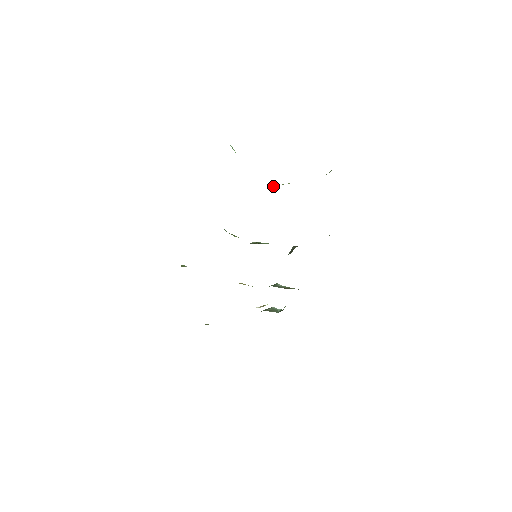
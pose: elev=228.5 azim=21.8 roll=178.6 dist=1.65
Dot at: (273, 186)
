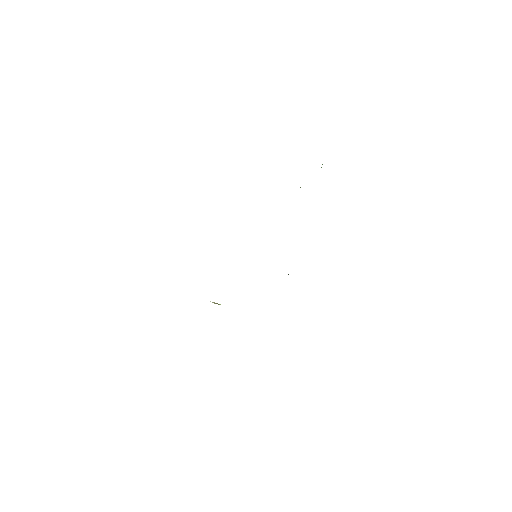
Dot at: occluded
